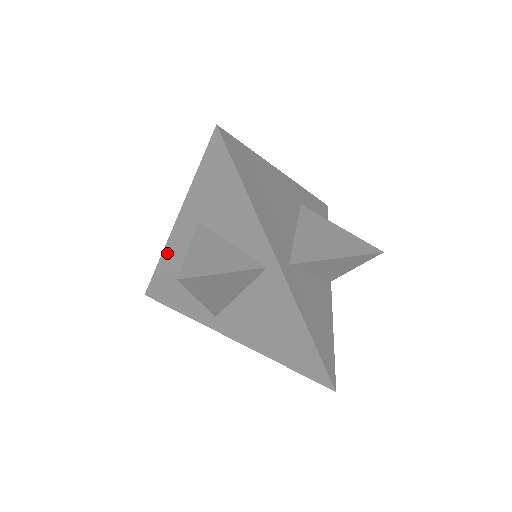
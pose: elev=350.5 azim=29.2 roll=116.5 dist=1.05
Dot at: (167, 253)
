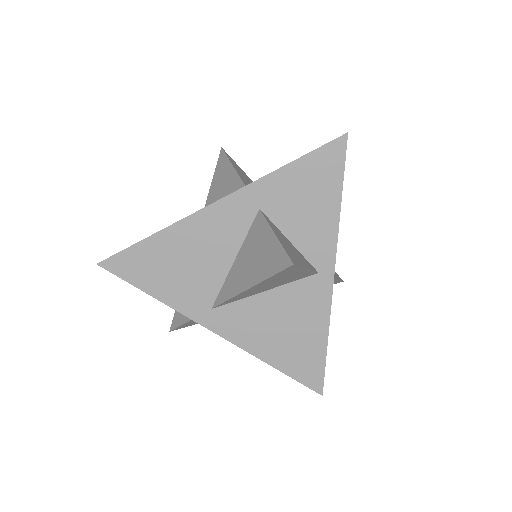
Dot at: (183, 226)
